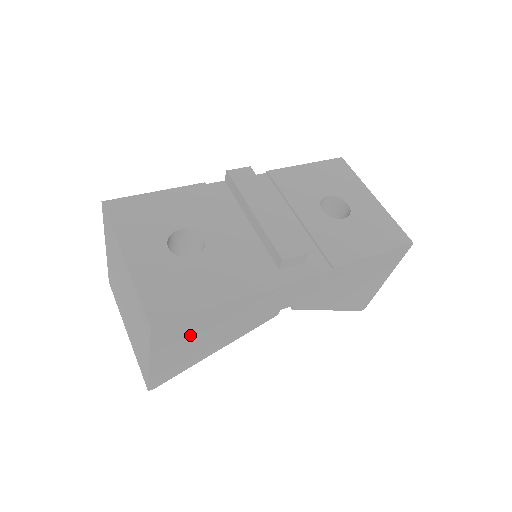
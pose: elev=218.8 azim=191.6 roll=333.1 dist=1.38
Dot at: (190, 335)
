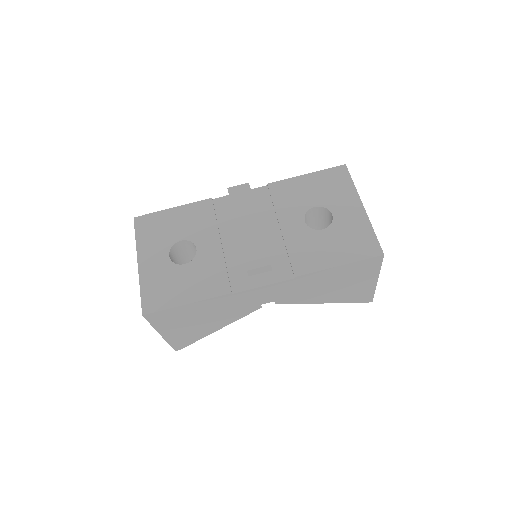
Dot at: (183, 320)
